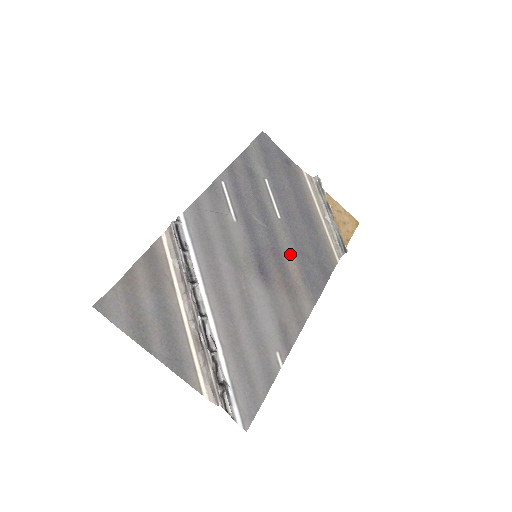
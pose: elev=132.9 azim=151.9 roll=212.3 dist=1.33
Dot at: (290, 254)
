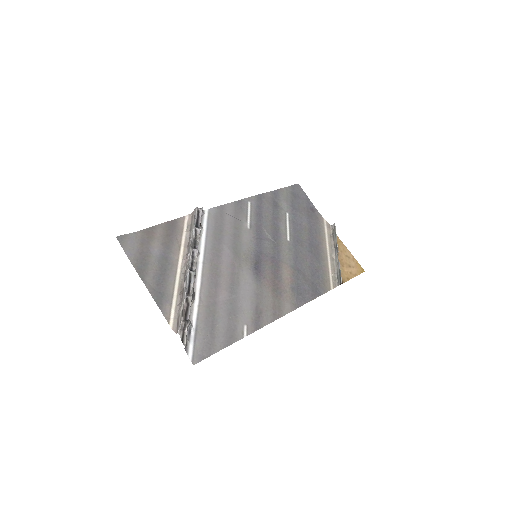
Dot at: (287, 266)
